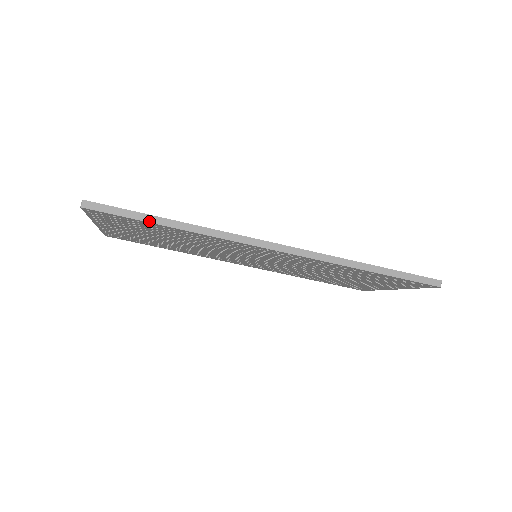
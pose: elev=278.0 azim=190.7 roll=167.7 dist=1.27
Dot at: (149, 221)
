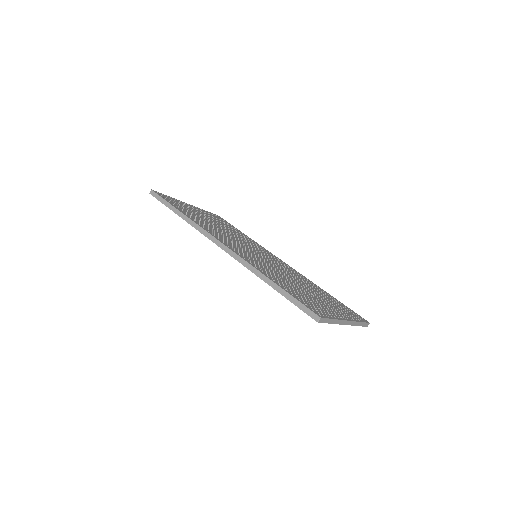
Dot at: (171, 209)
